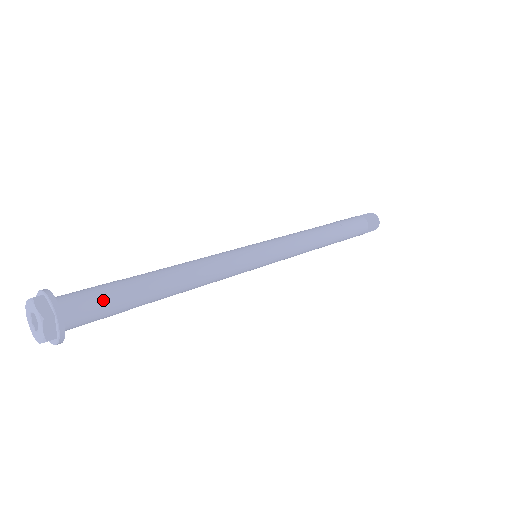
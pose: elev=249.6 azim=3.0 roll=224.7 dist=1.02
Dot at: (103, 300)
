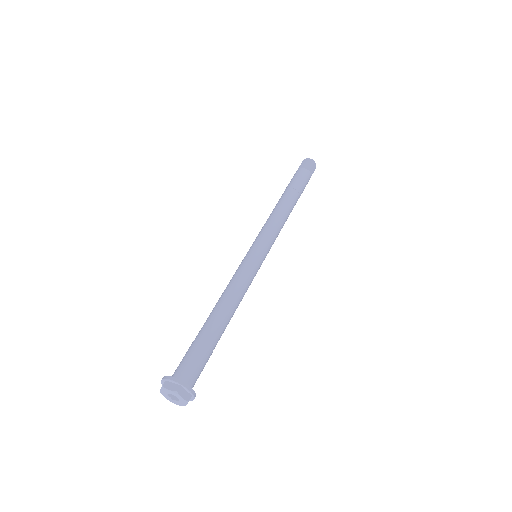
Dot at: (196, 357)
